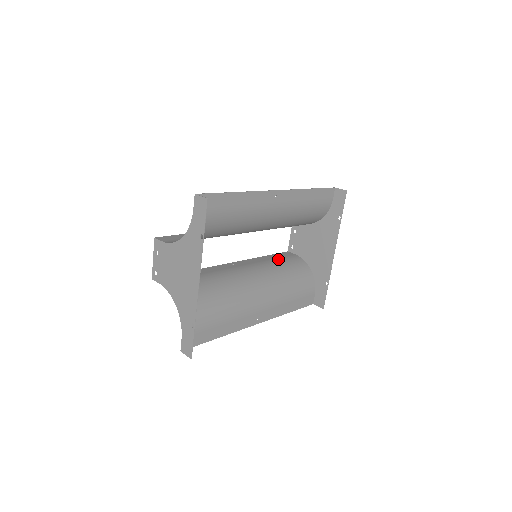
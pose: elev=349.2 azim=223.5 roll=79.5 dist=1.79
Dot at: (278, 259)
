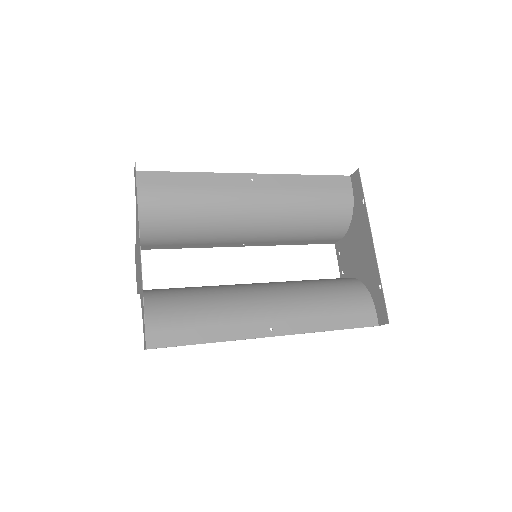
Dot at: occluded
